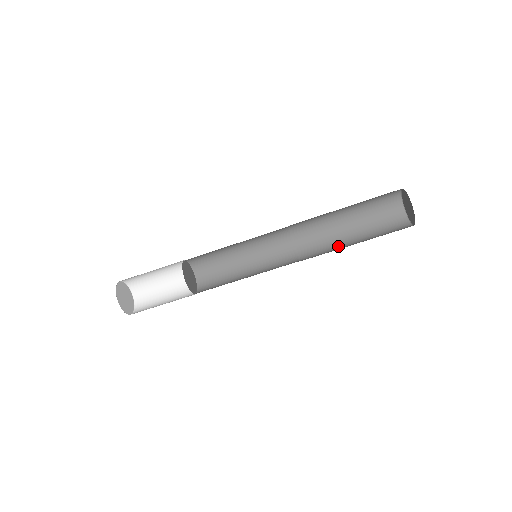
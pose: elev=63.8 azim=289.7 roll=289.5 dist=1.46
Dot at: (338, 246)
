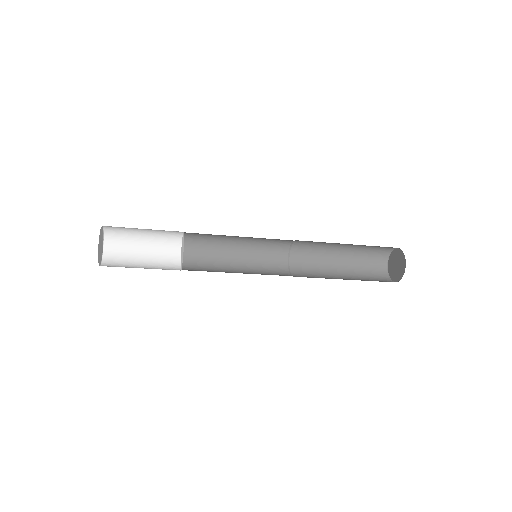
Dot at: (327, 250)
